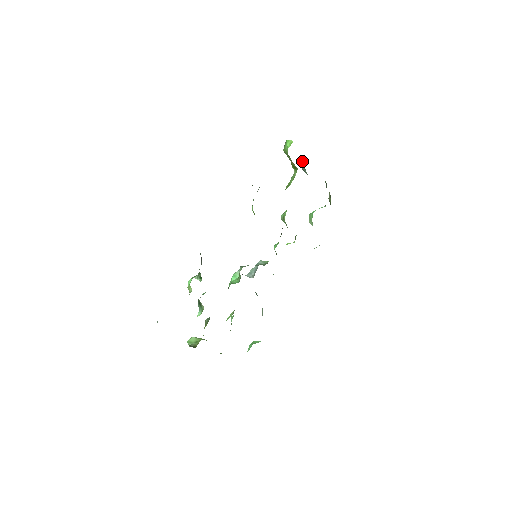
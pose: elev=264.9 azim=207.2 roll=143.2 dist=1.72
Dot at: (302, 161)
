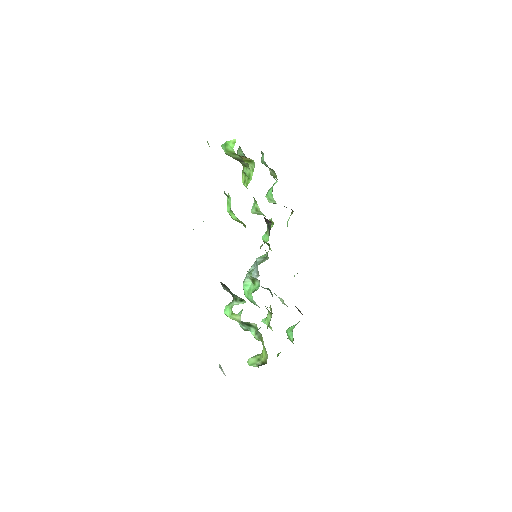
Dot at: occluded
